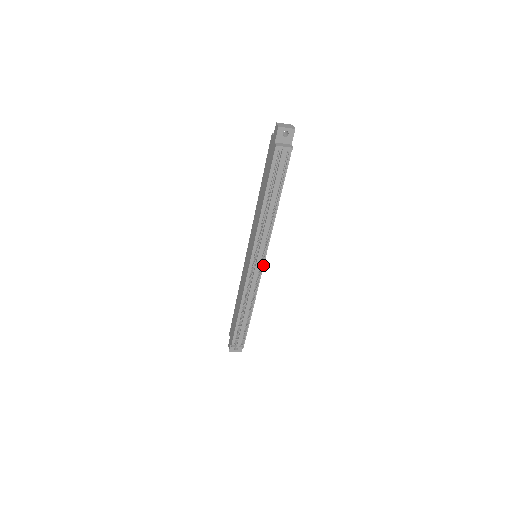
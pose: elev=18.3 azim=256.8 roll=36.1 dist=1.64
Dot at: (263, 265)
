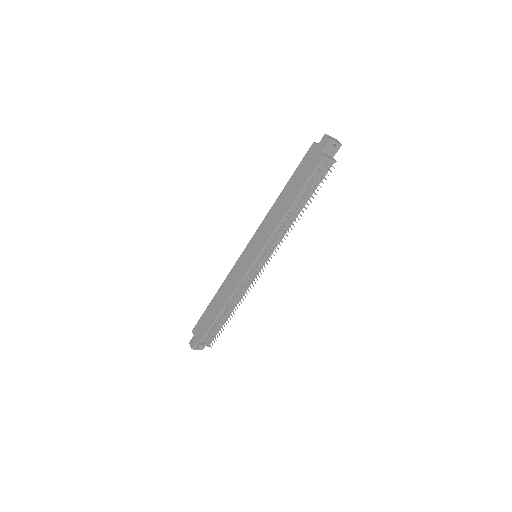
Dot at: occluded
